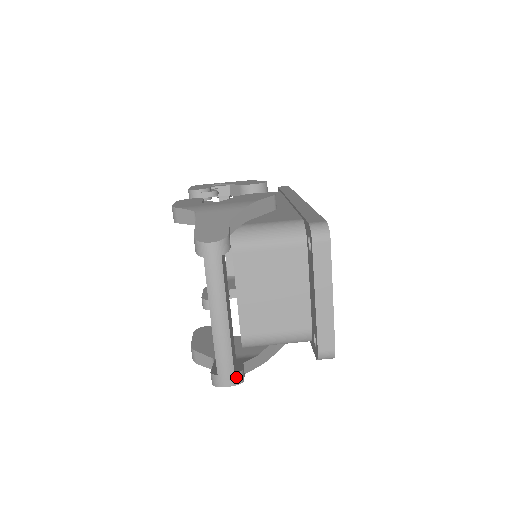
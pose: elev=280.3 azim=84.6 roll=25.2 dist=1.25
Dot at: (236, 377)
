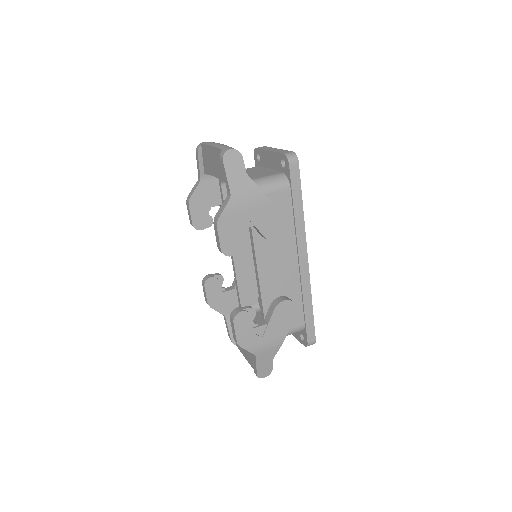
Dot at: (235, 149)
